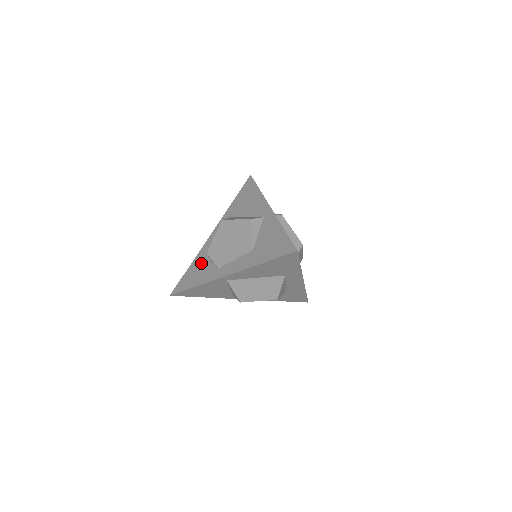
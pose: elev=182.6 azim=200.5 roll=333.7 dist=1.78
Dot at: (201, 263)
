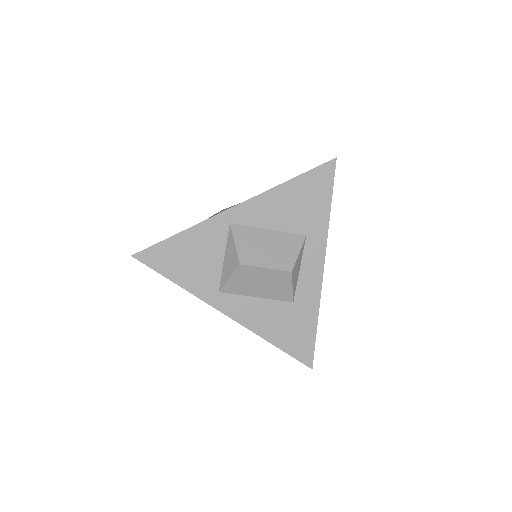
Dot at: occluded
